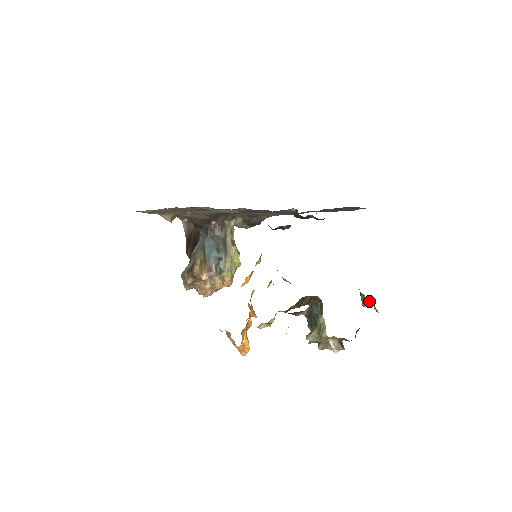
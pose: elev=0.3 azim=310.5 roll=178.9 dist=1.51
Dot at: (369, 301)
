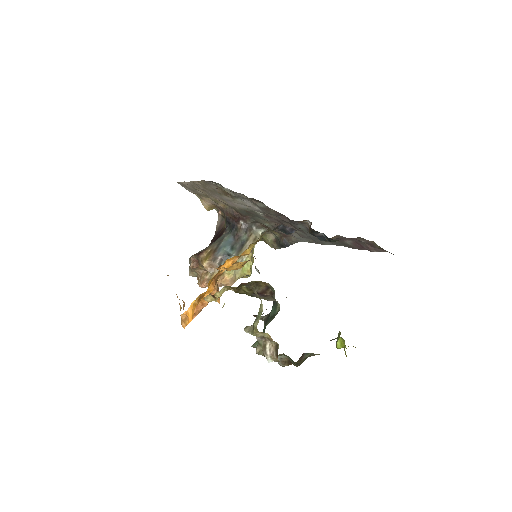
Dot at: (343, 341)
